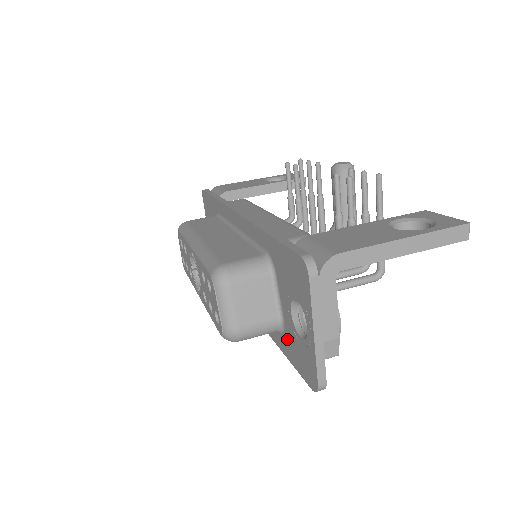
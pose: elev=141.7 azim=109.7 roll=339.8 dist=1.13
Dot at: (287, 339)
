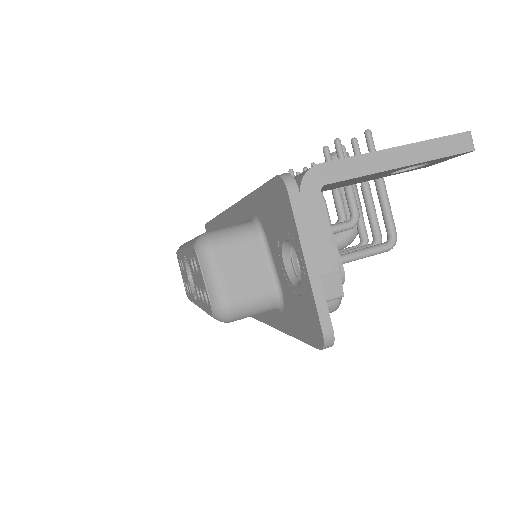
Dot at: (288, 309)
